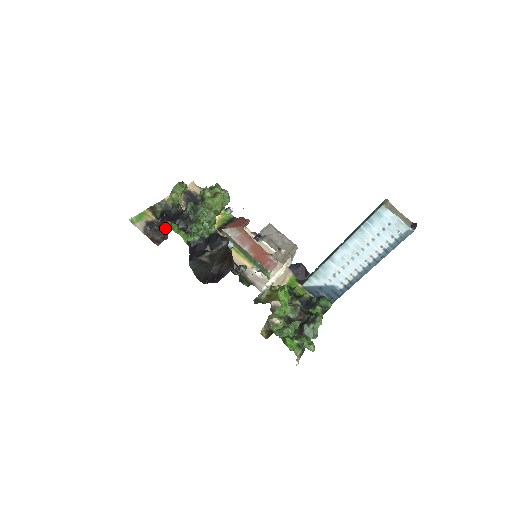
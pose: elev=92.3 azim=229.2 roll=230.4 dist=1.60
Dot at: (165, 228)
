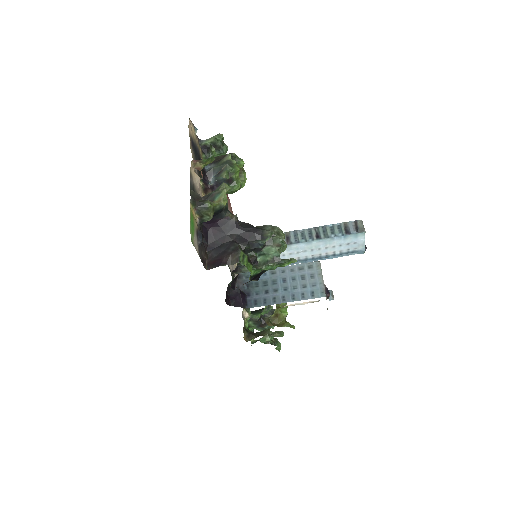
Dot at: (204, 234)
